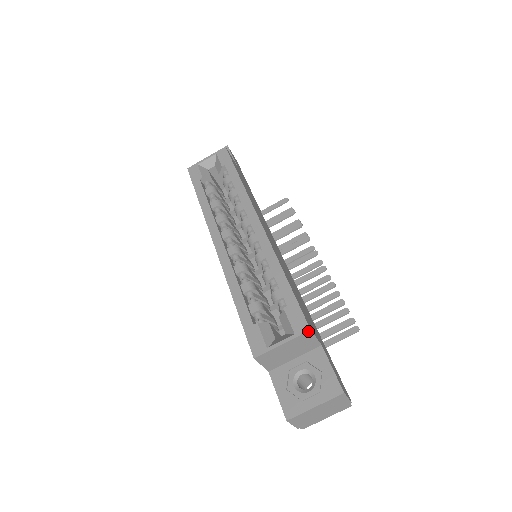
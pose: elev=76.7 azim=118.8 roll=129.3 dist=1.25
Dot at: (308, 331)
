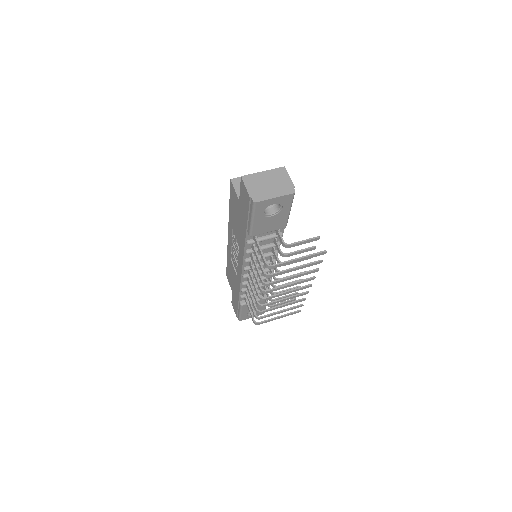
Dot at: occluded
